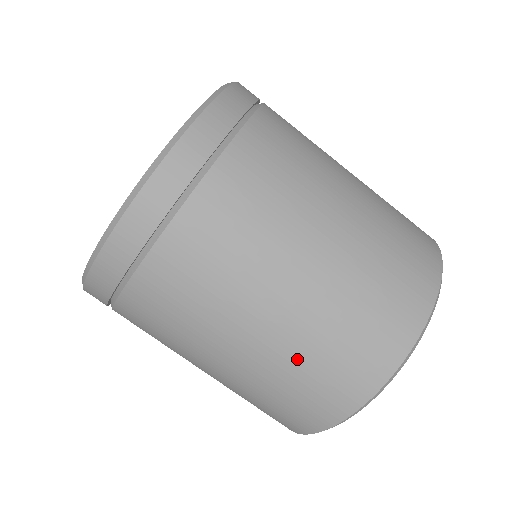
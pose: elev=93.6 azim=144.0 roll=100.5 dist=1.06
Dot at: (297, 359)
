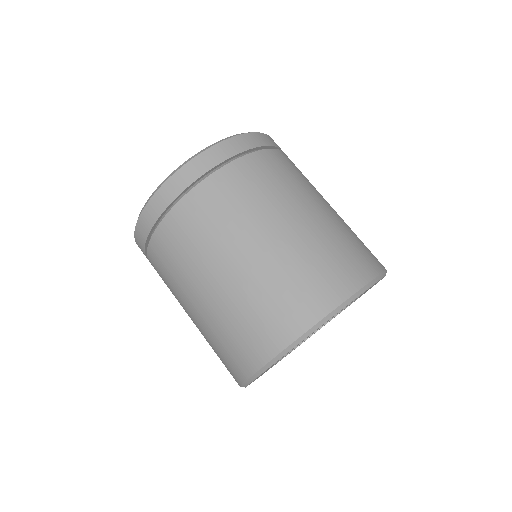
Dot at: (266, 282)
